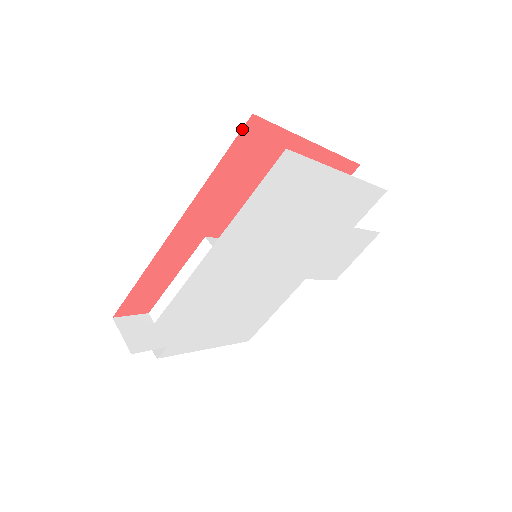
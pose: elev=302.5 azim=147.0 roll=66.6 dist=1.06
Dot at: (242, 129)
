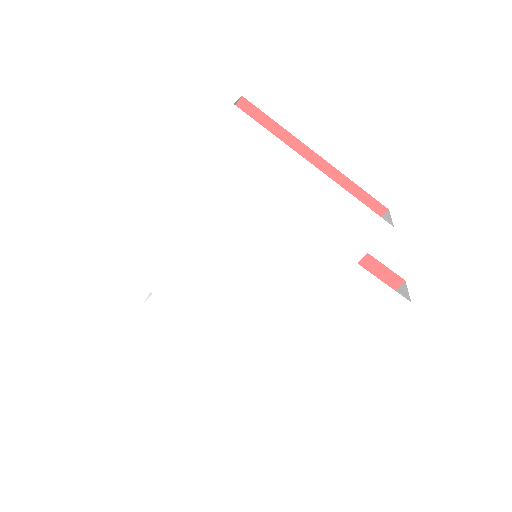
Dot at: occluded
